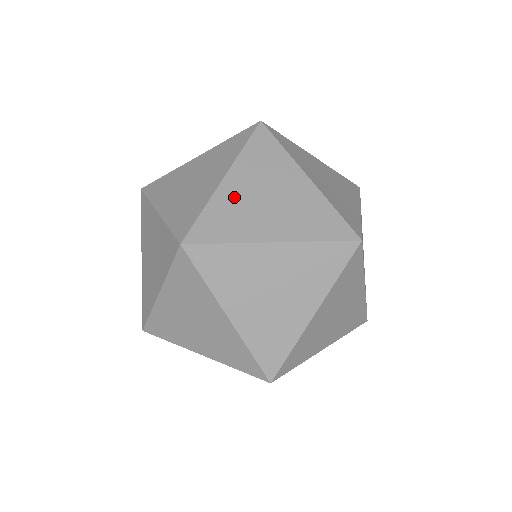
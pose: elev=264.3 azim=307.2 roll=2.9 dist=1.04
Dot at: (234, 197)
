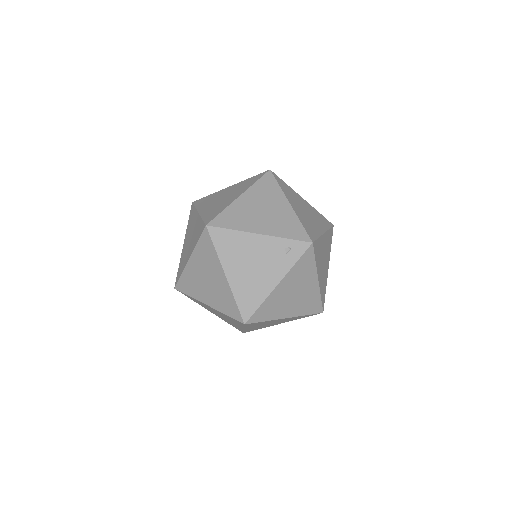
Dot at: occluded
